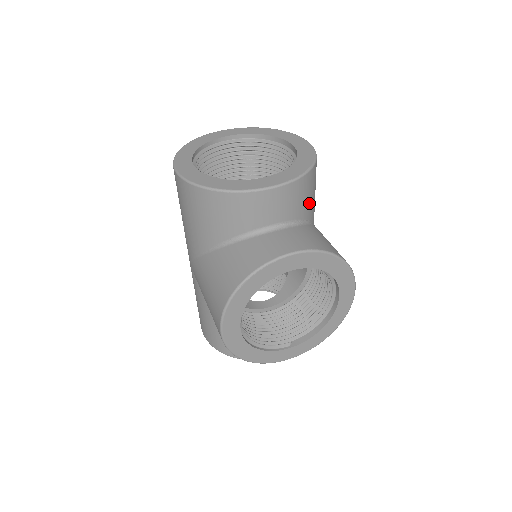
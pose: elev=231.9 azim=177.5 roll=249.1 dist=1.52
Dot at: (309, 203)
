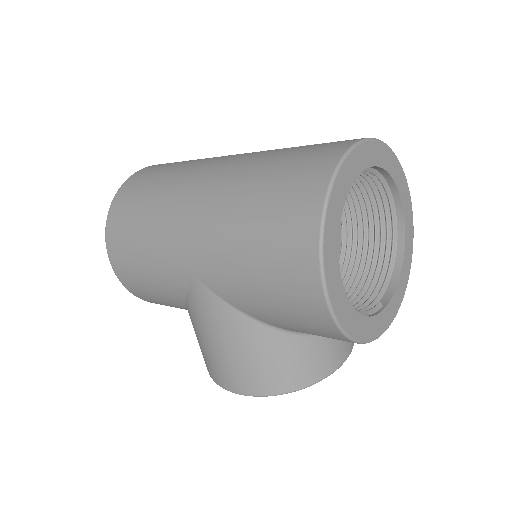
Dot at: occluded
